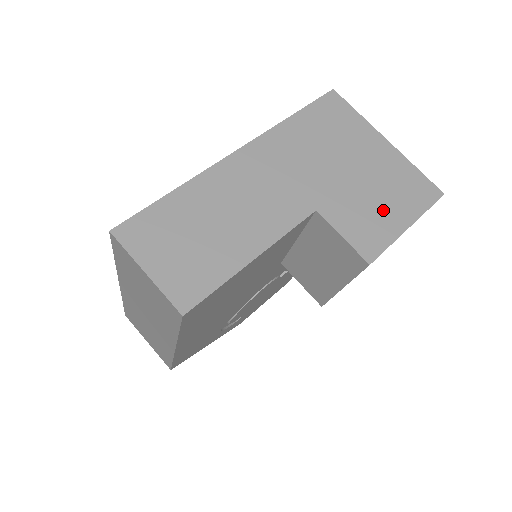
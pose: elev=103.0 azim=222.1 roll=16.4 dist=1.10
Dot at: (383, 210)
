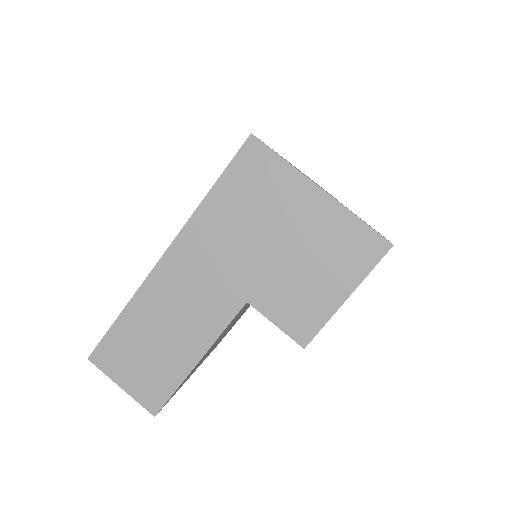
Dot at: (317, 285)
